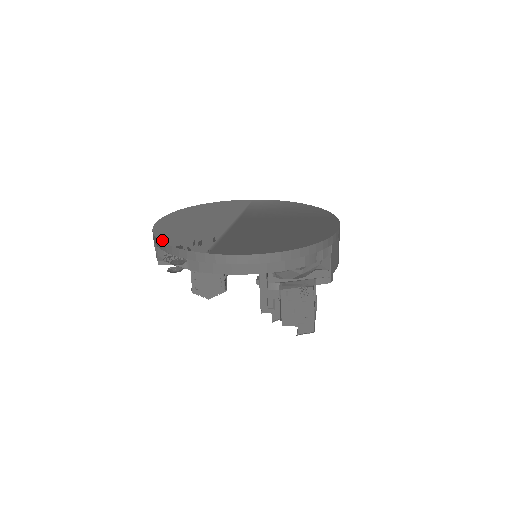
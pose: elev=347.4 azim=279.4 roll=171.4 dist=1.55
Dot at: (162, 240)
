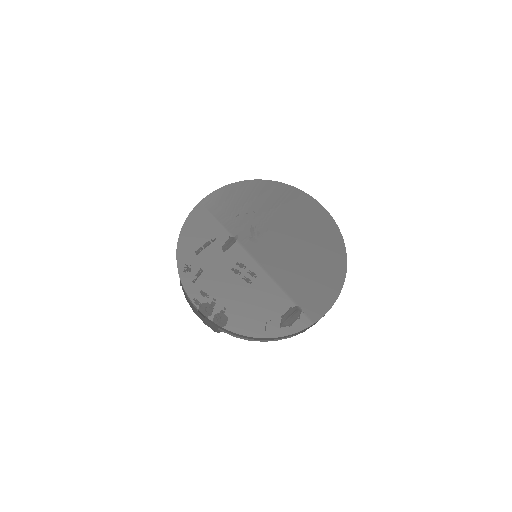
Dot at: (261, 337)
